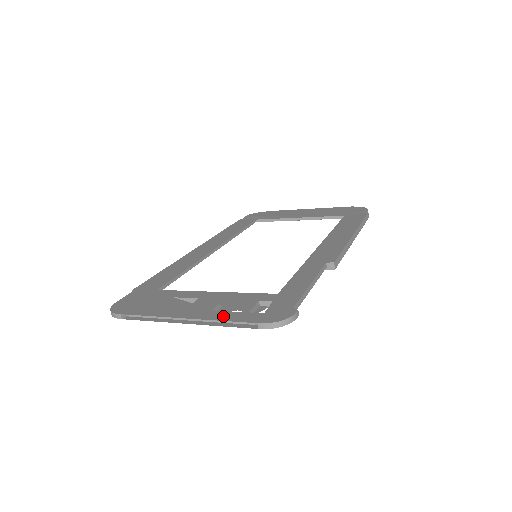
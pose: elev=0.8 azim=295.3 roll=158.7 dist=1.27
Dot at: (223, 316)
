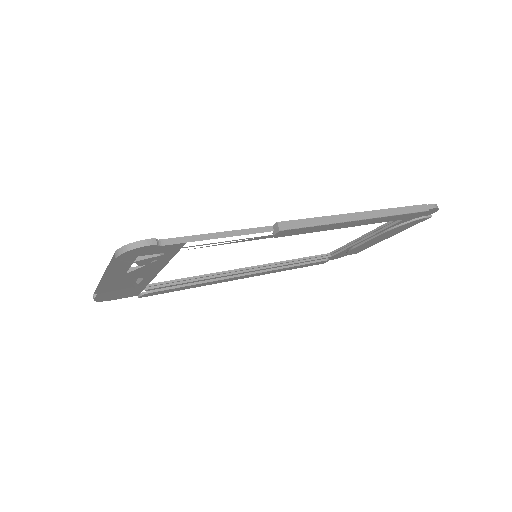
Dot at: occluded
